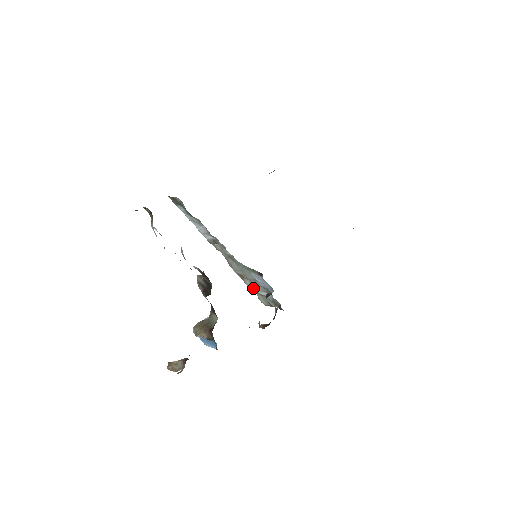
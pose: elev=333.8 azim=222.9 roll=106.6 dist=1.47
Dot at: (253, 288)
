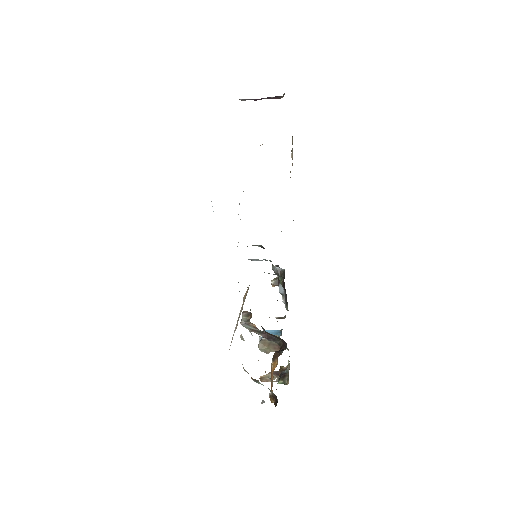
Dot at: occluded
